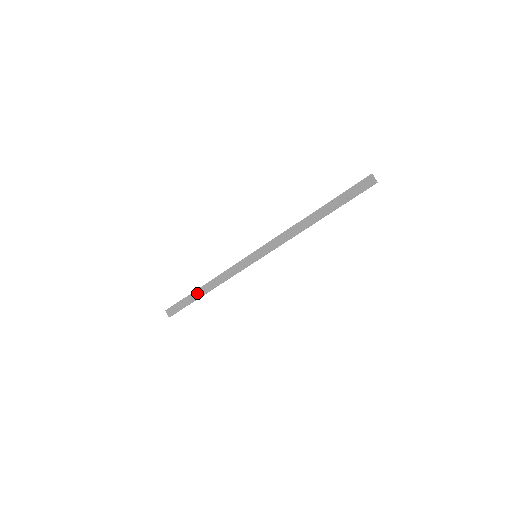
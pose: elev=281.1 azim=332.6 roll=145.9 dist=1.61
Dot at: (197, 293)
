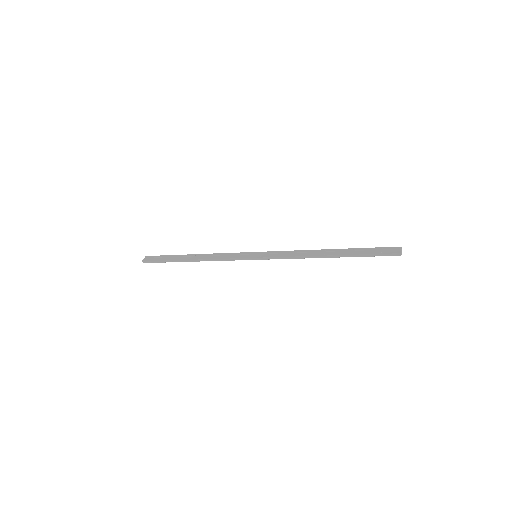
Dot at: (183, 257)
